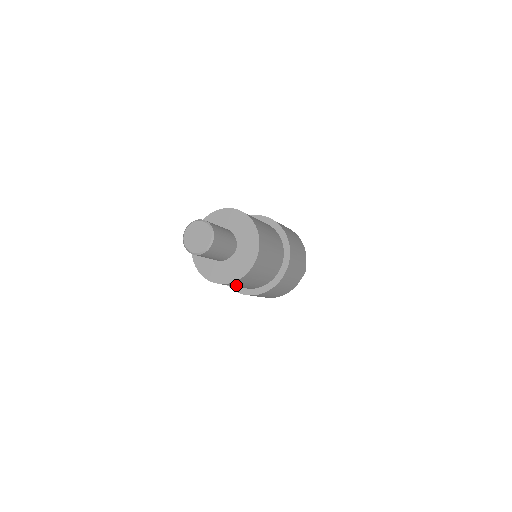
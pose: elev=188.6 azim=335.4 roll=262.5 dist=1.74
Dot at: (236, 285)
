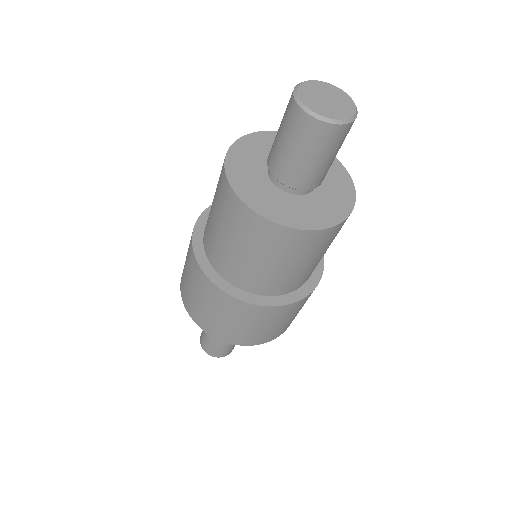
Dot at: (332, 240)
